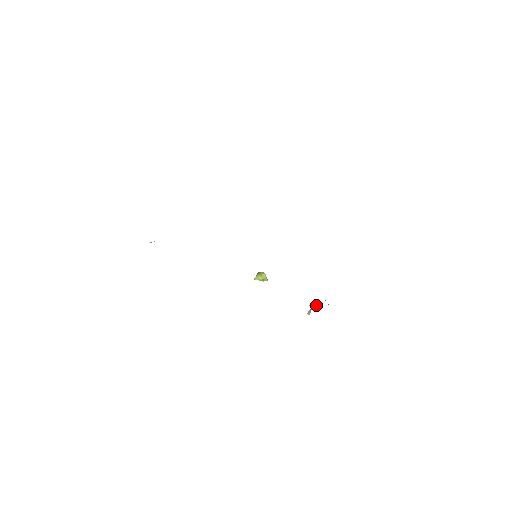
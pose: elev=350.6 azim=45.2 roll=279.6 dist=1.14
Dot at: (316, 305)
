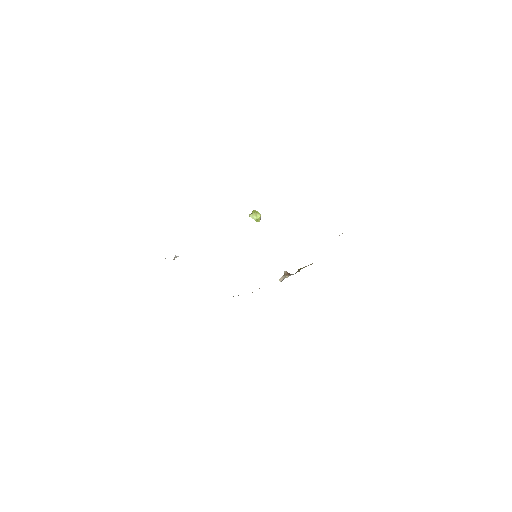
Dot at: (289, 274)
